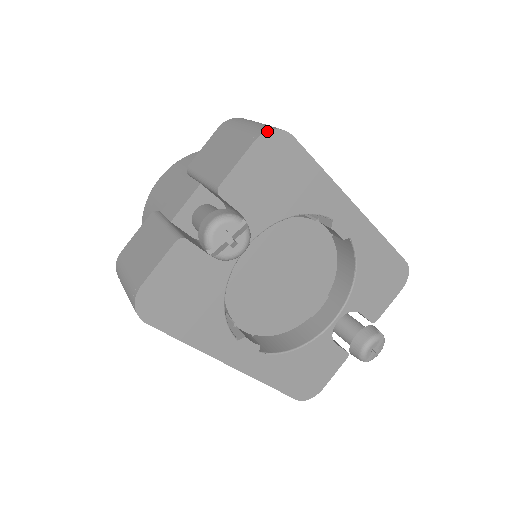
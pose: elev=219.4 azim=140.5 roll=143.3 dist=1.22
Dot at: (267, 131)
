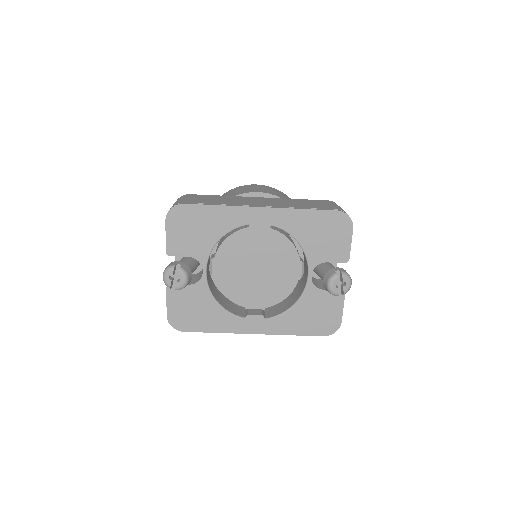
Dot at: (168, 212)
